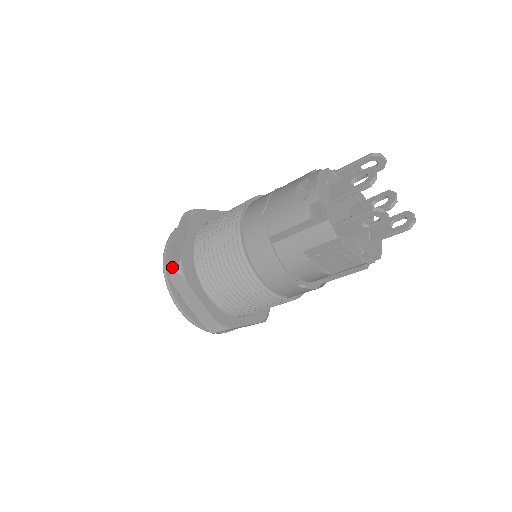
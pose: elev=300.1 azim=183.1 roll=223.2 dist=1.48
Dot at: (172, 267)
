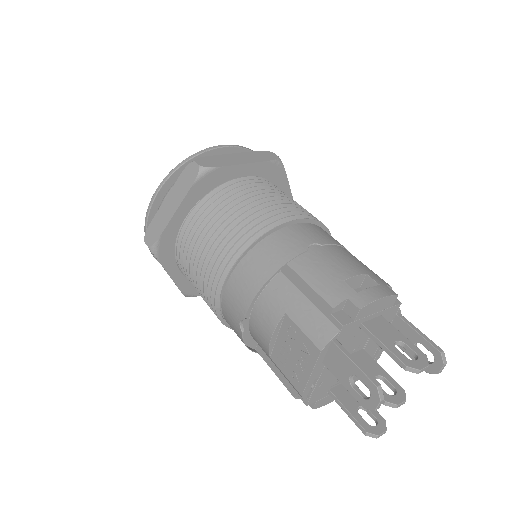
Dot at: (204, 161)
